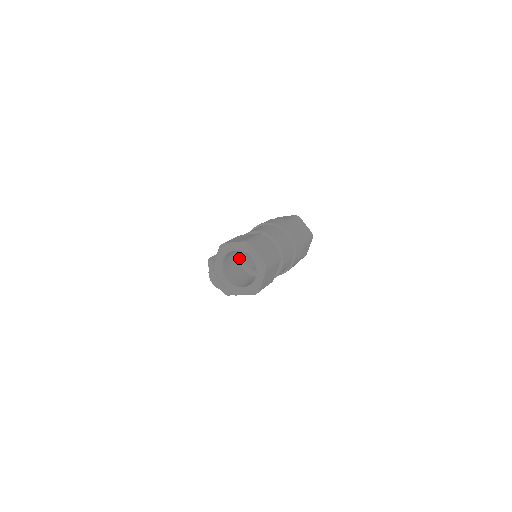
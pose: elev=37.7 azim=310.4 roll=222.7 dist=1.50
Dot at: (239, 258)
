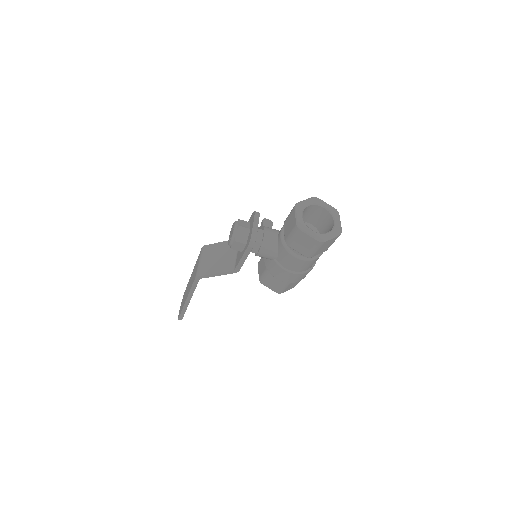
Dot at: occluded
